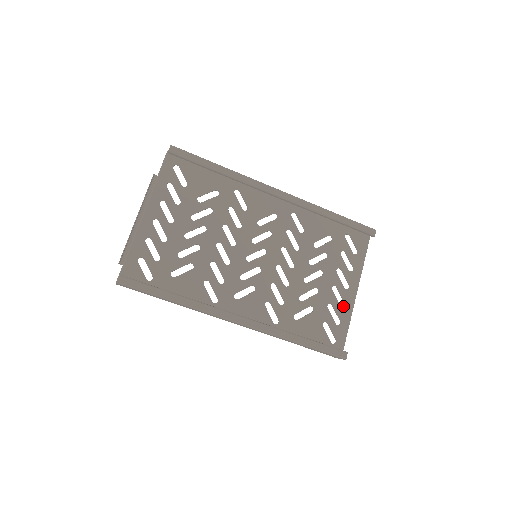
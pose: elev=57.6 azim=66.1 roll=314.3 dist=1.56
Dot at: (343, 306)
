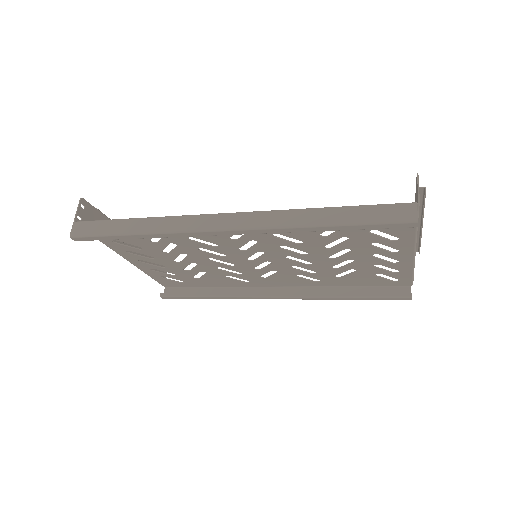
Dot at: (397, 262)
